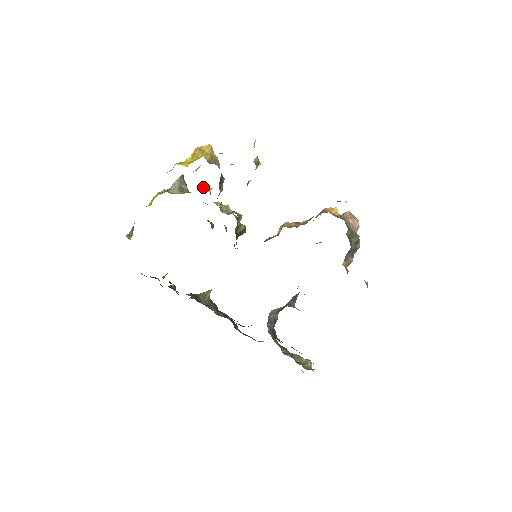
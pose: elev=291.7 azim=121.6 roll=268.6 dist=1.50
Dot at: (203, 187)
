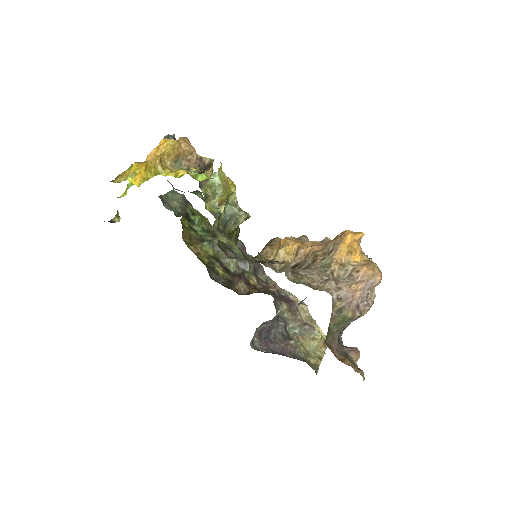
Dot at: occluded
